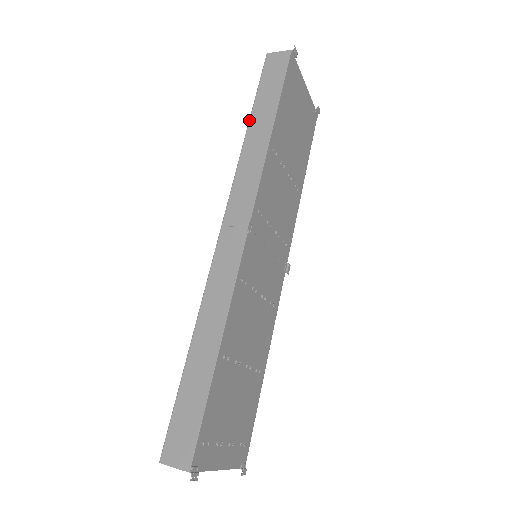
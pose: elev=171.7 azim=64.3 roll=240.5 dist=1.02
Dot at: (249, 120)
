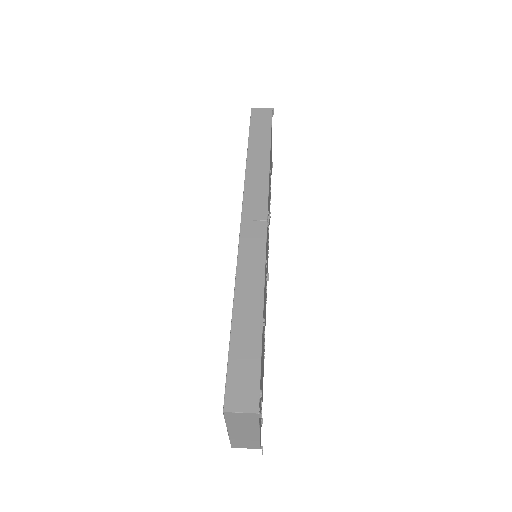
Dot at: (247, 149)
